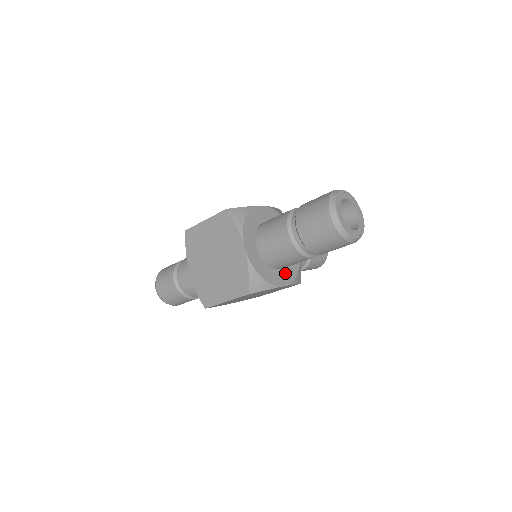
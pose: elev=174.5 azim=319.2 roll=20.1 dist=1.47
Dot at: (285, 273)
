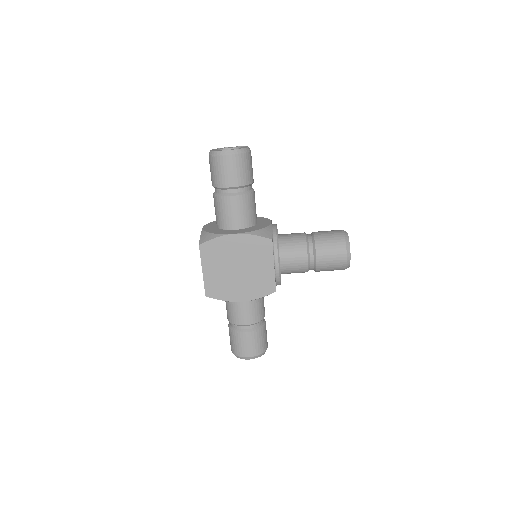
Dot at: (241, 231)
